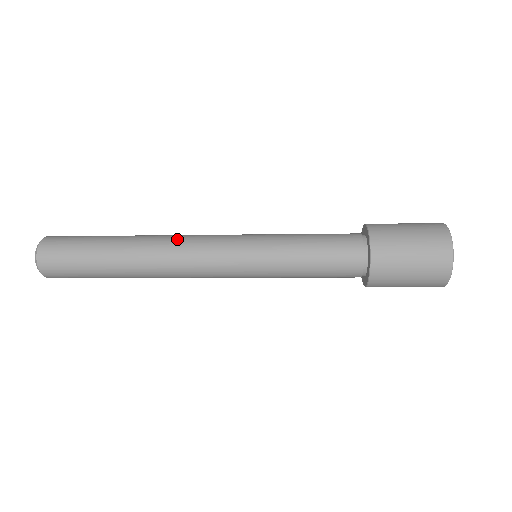
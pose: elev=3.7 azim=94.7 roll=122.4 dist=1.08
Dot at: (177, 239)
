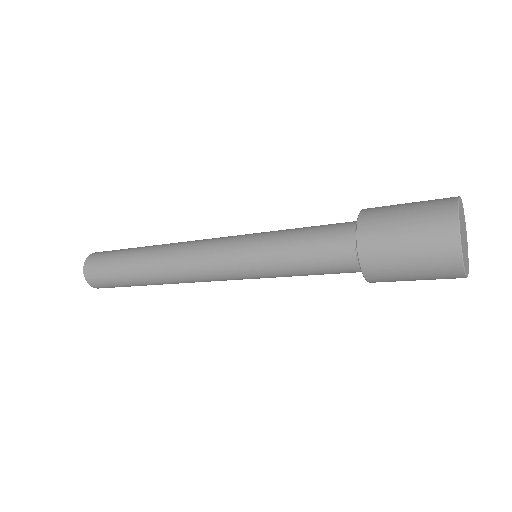
Dot at: (178, 263)
